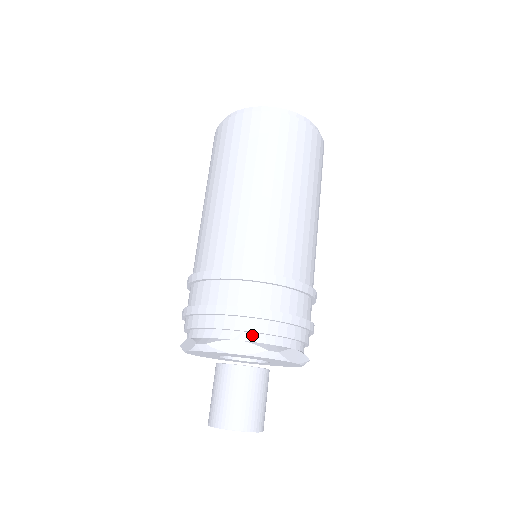
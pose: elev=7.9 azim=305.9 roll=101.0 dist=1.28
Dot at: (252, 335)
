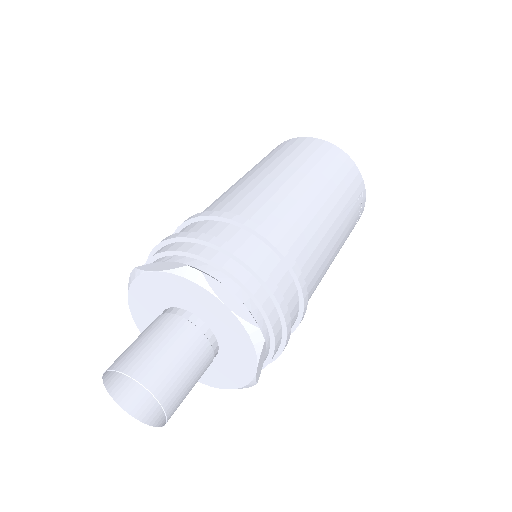
Dot at: (183, 258)
